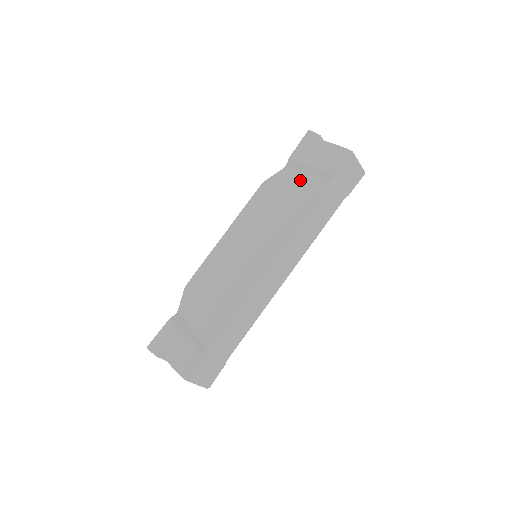
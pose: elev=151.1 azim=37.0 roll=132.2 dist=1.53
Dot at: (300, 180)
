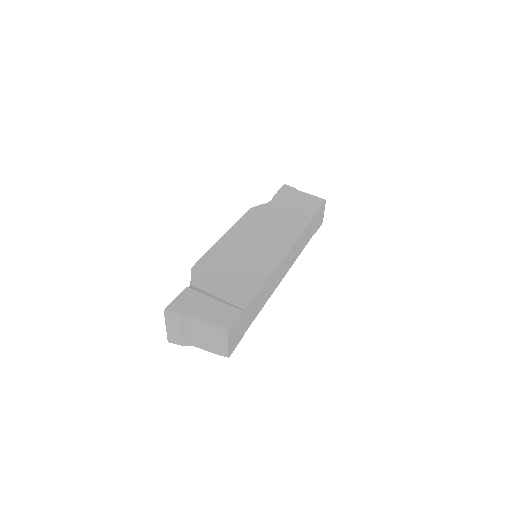
Dot at: (288, 210)
